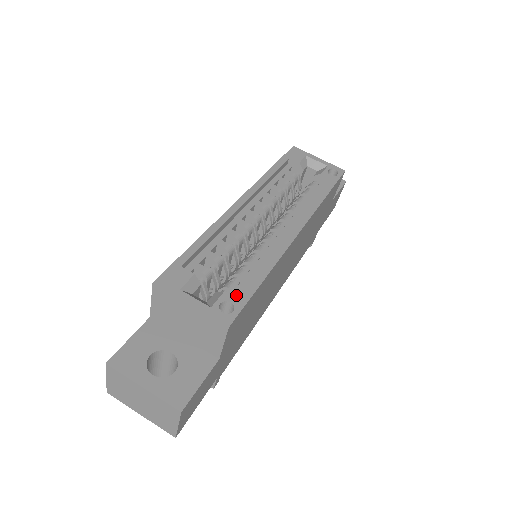
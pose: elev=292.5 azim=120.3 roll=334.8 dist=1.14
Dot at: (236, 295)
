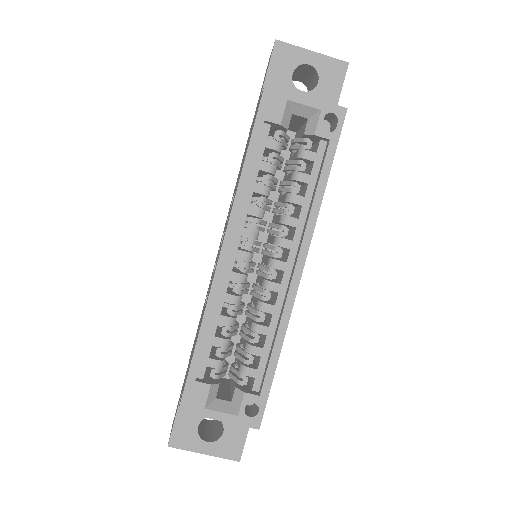
Dot at: (255, 381)
